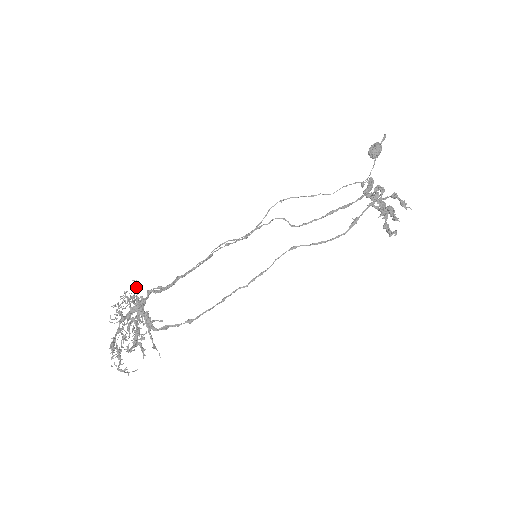
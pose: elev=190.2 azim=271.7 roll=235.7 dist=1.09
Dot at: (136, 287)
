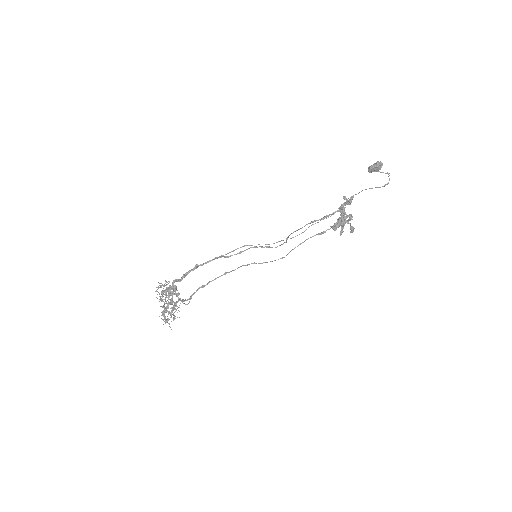
Dot at: occluded
